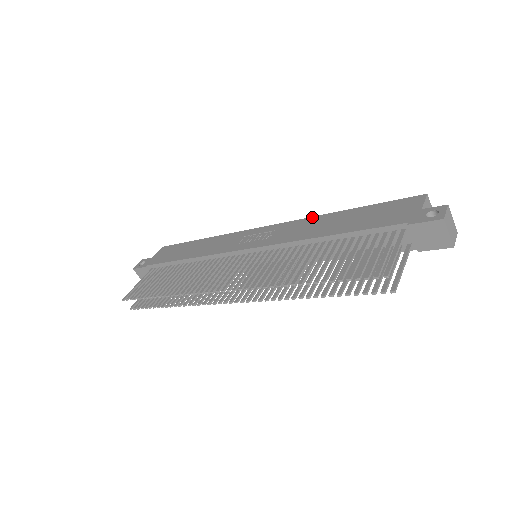
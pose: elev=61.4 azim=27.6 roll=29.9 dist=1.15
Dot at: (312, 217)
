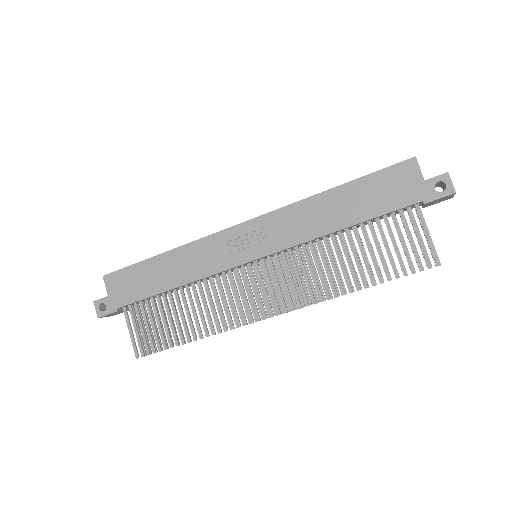
Dot at: (299, 202)
